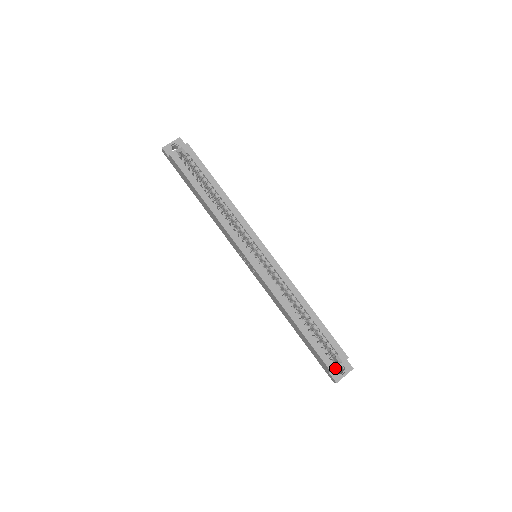
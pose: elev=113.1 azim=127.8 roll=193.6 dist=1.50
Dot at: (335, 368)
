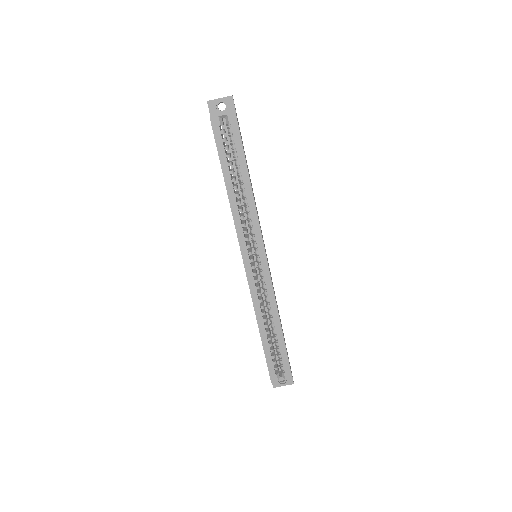
Dot at: (276, 381)
